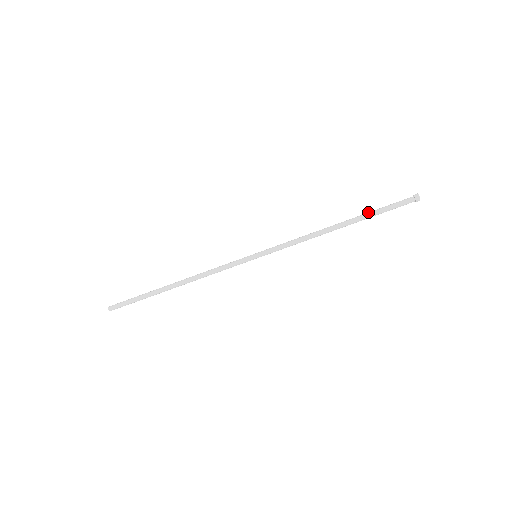
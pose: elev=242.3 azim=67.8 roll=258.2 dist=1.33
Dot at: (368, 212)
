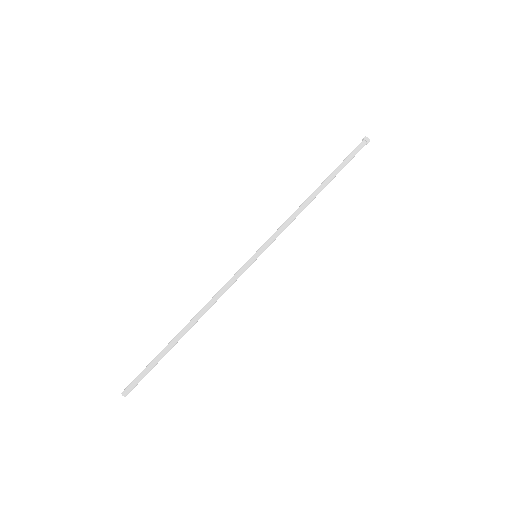
Dot at: (335, 169)
